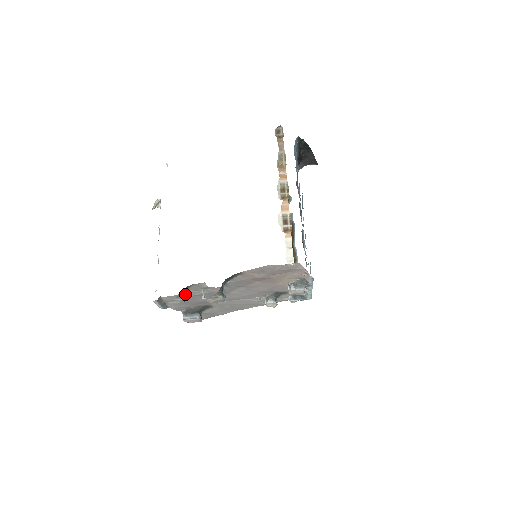
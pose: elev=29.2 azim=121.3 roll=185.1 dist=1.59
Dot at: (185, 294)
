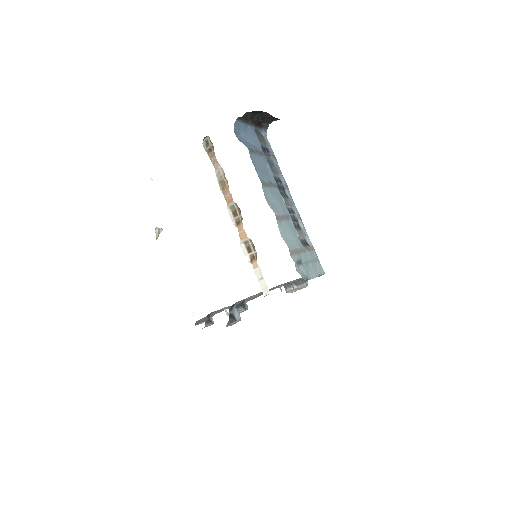
Dot at: occluded
